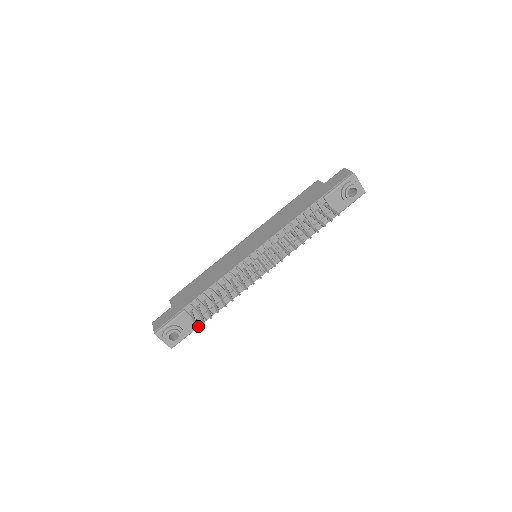
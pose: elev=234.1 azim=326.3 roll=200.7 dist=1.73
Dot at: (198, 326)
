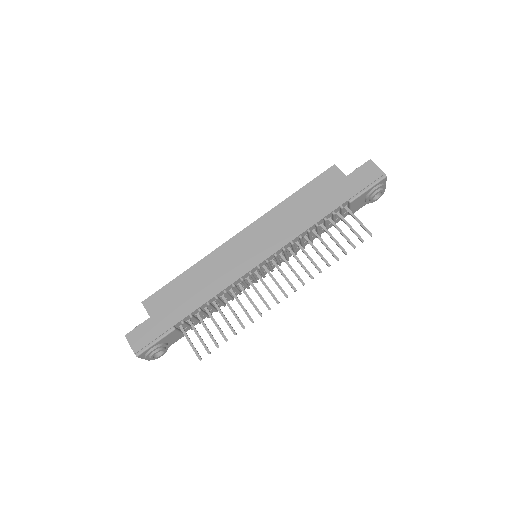
Dot at: (183, 336)
